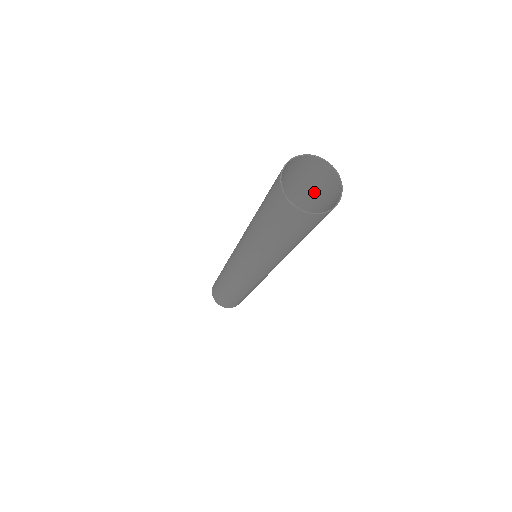
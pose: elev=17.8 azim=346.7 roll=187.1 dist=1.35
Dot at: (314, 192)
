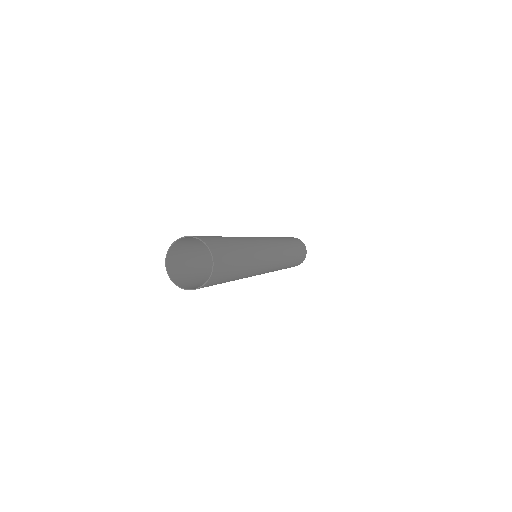
Dot at: occluded
